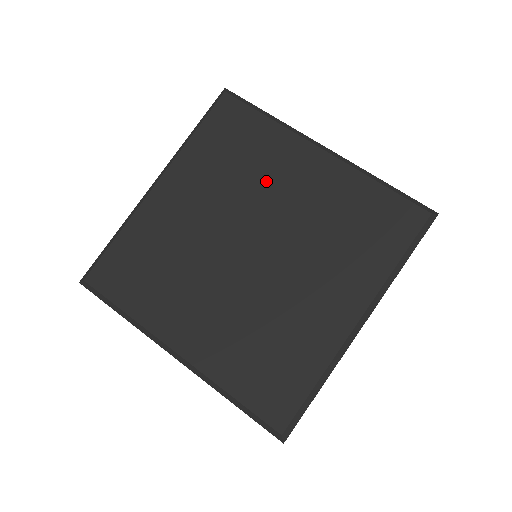
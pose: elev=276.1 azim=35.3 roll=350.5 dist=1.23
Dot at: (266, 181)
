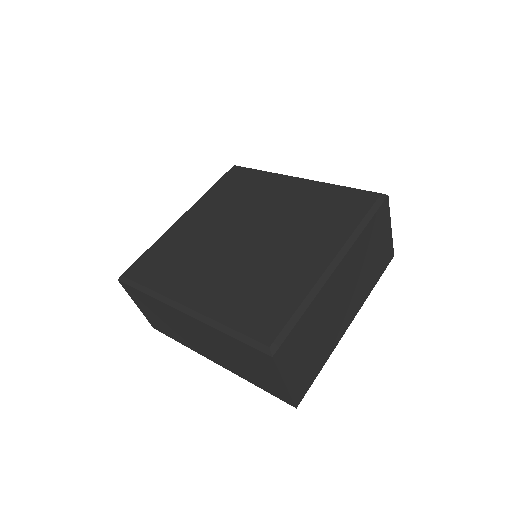
Dot at: (260, 200)
